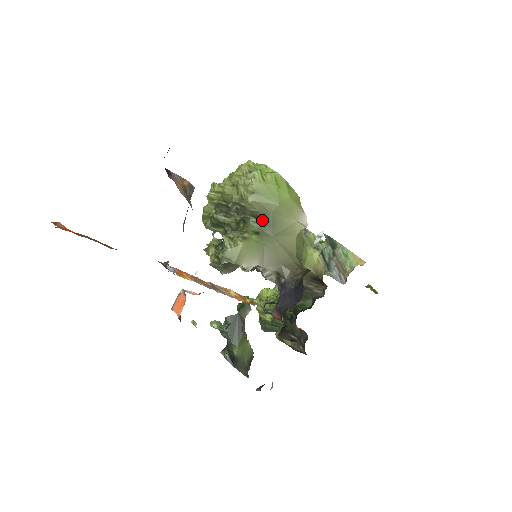
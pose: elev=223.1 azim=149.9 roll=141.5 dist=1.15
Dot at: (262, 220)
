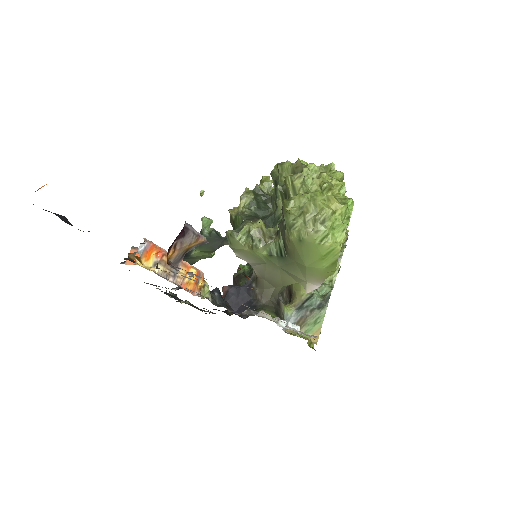
Dot at: (285, 253)
